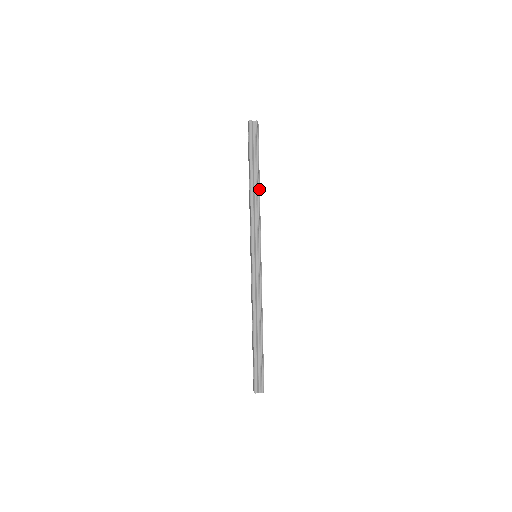
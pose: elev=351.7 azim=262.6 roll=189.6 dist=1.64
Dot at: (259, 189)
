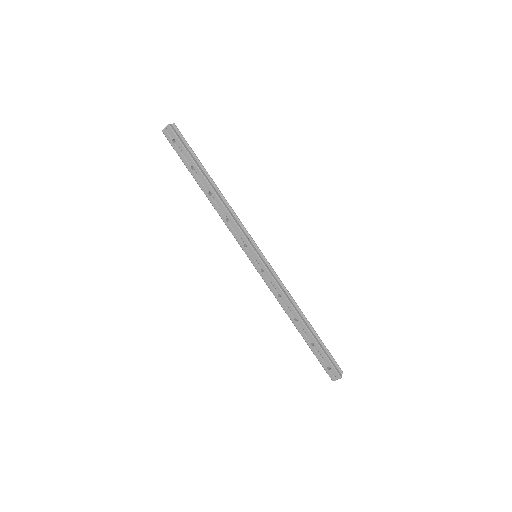
Dot at: (219, 190)
